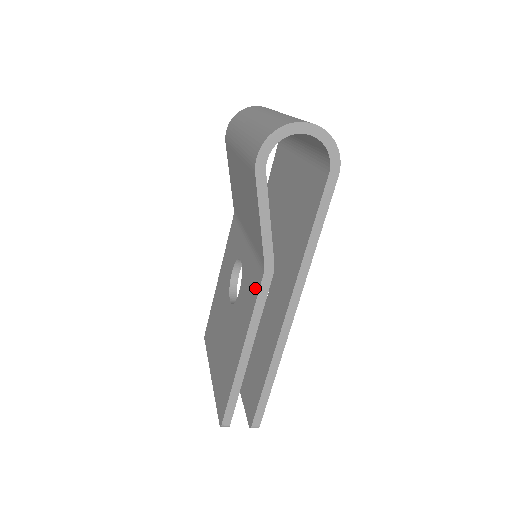
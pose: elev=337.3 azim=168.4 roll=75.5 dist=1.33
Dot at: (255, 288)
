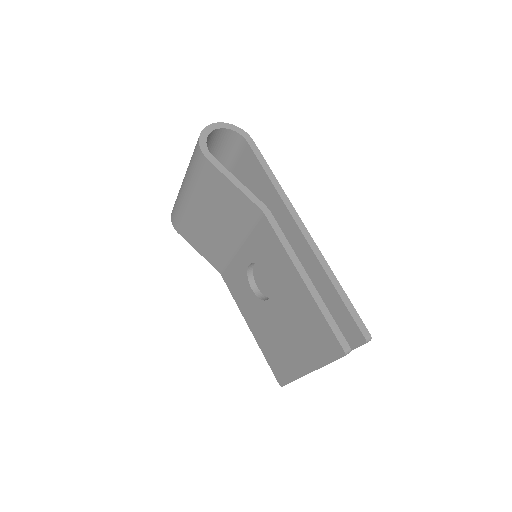
Dot at: (269, 234)
